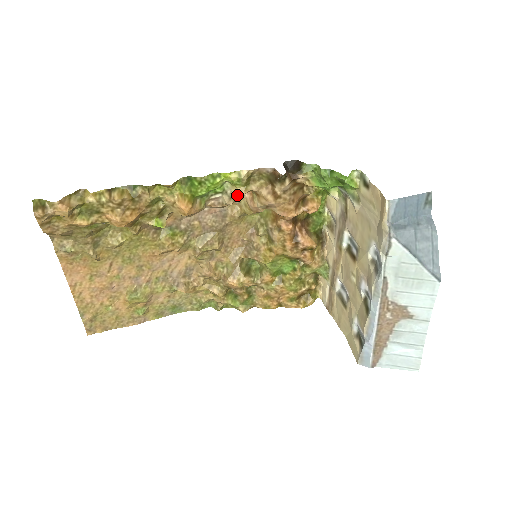
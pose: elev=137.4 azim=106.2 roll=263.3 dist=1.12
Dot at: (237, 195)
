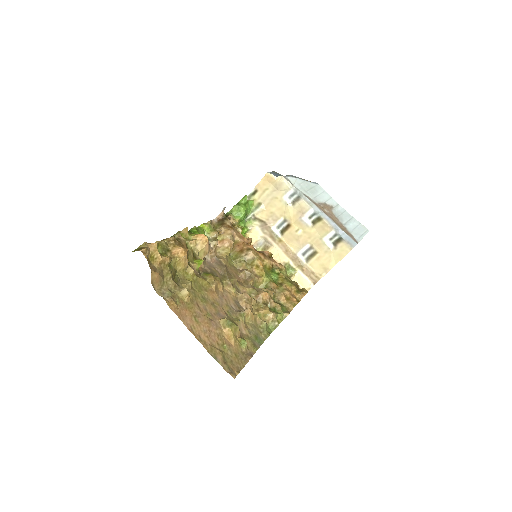
Dot at: (216, 234)
